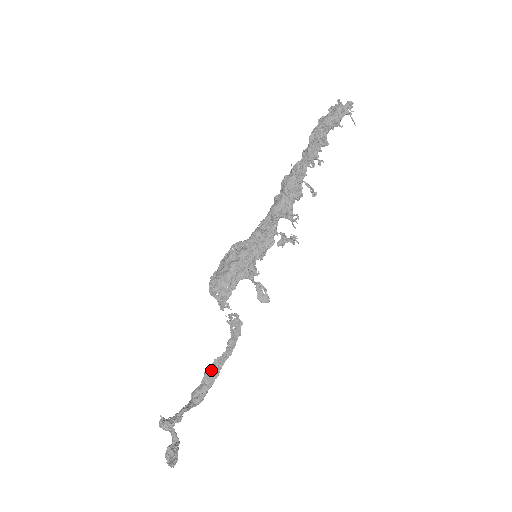
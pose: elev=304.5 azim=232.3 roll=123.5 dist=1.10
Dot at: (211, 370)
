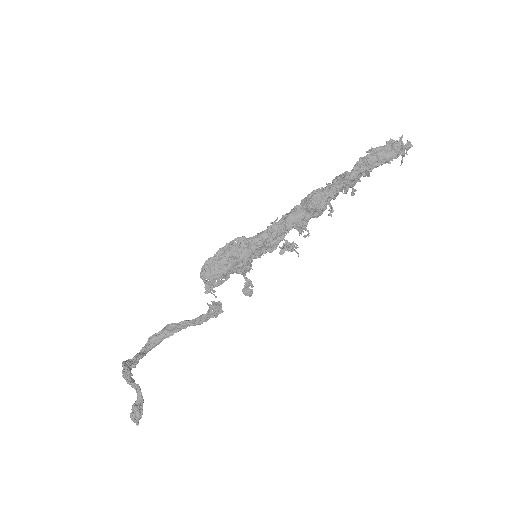
Dot at: (174, 326)
